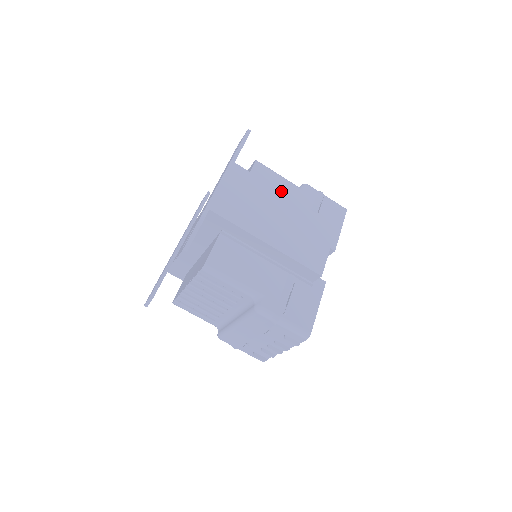
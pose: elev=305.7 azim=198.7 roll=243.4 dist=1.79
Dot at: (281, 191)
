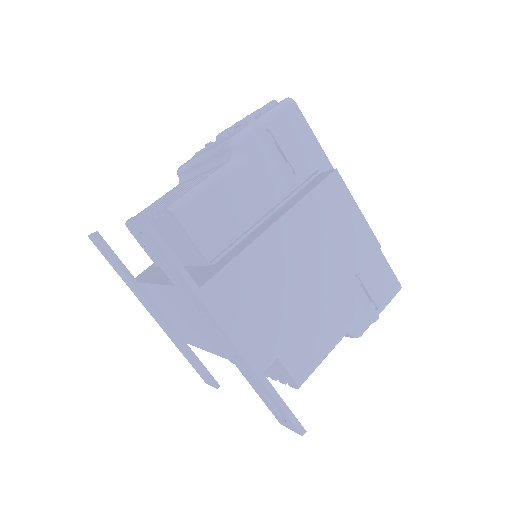
Dot at: (237, 202)
